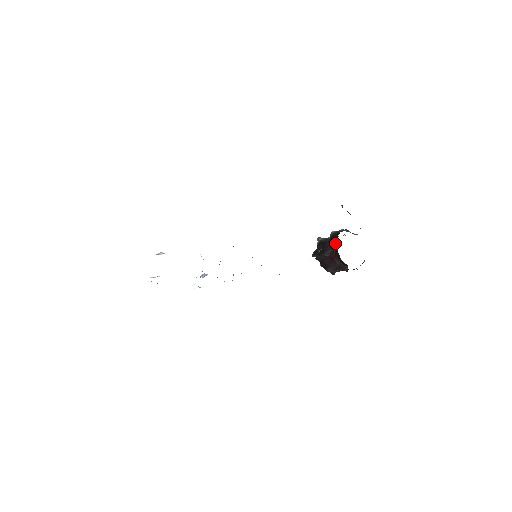
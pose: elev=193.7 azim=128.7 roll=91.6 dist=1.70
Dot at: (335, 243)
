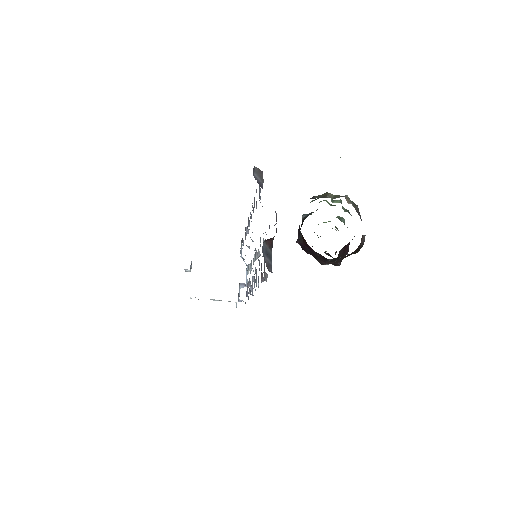
Dot at: occluded
